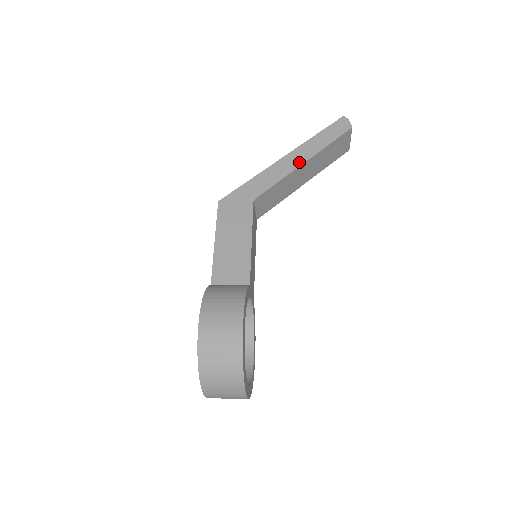
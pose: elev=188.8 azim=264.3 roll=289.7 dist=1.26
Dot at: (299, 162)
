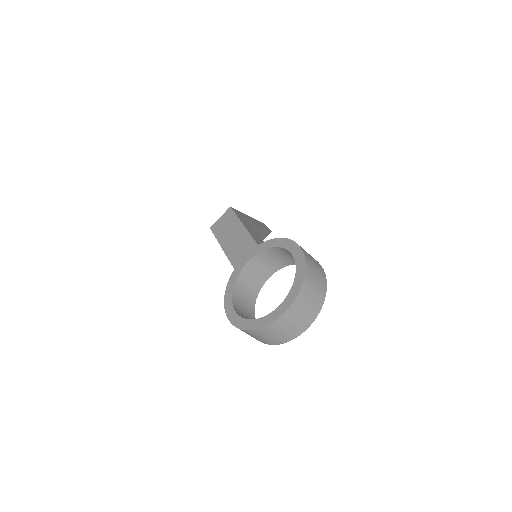
Dot at: (259, 225)
